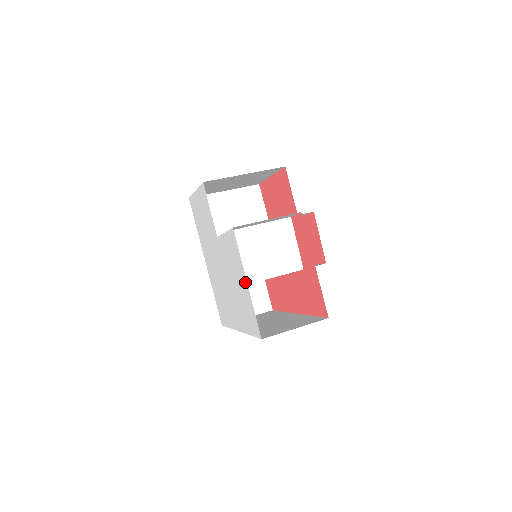
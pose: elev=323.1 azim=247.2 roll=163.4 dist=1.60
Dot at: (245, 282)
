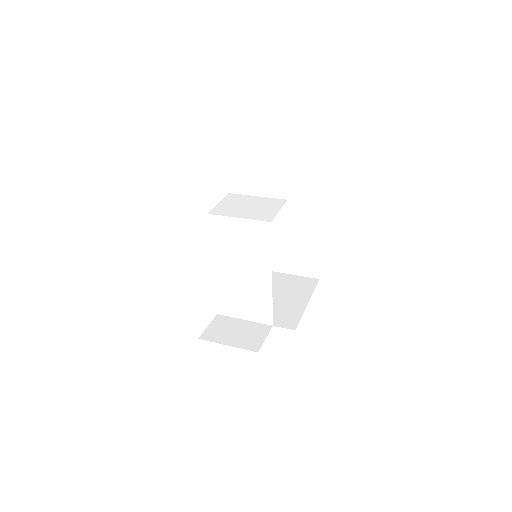
Dot at: occluded
